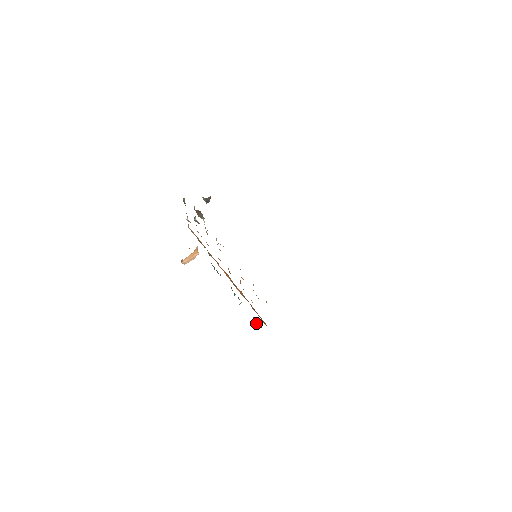
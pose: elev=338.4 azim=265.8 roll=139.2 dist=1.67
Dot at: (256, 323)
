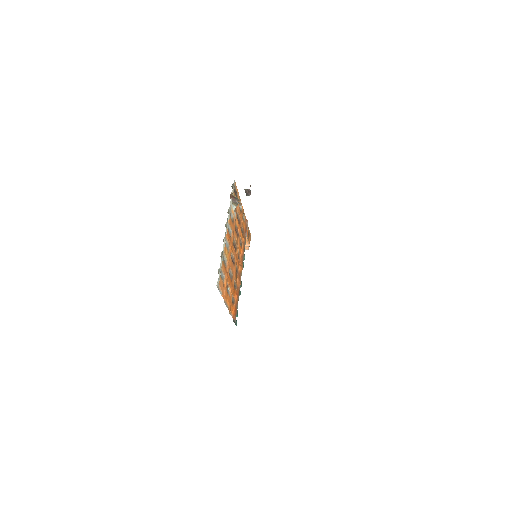
Dot at: occluded
